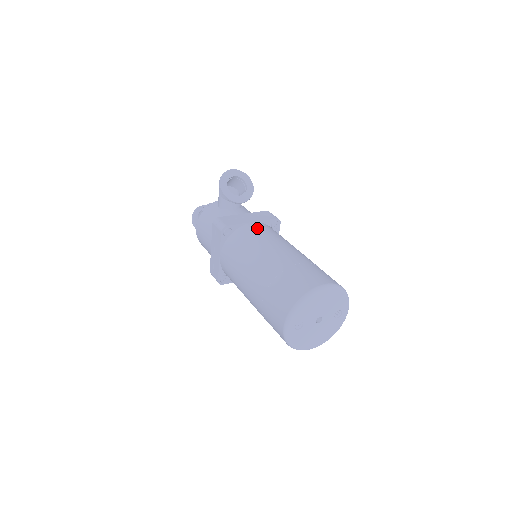
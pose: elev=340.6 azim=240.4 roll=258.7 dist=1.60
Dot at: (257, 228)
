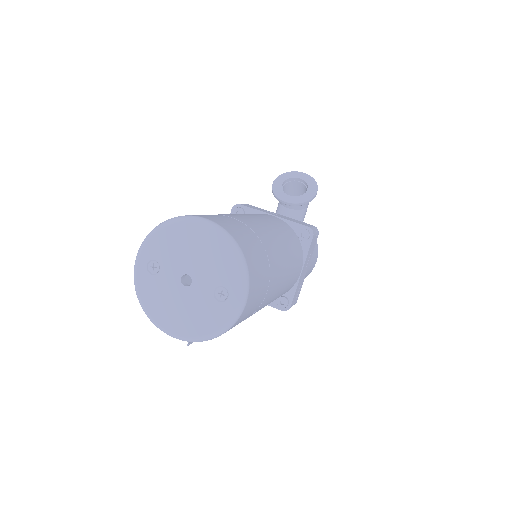
Dot at: (266, 215)
